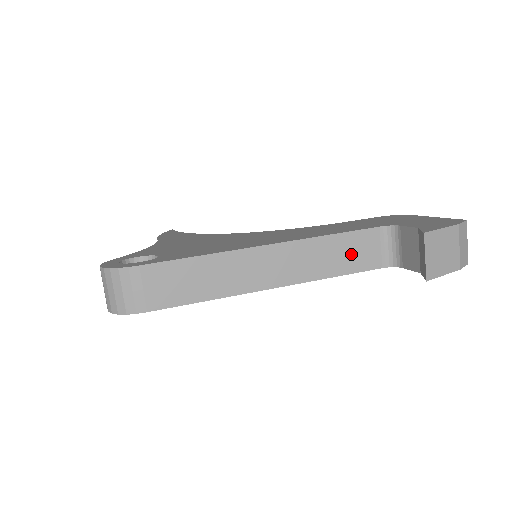
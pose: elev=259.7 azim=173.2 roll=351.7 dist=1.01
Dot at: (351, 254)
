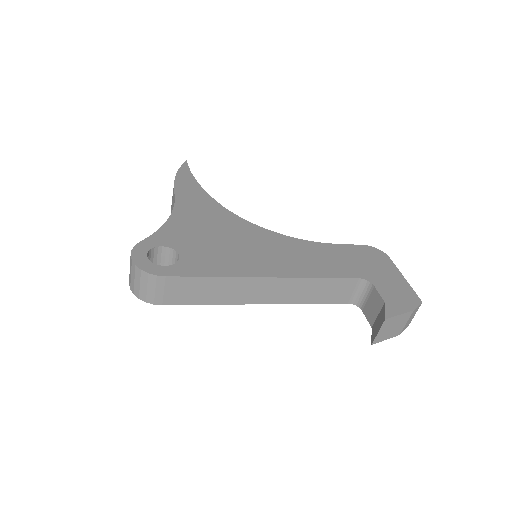
Dot at: (329, 292)
